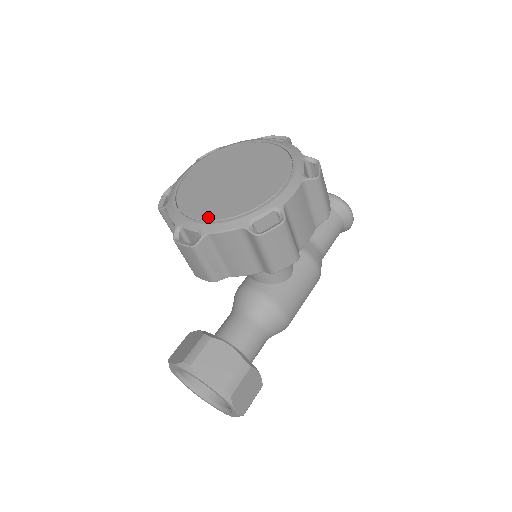
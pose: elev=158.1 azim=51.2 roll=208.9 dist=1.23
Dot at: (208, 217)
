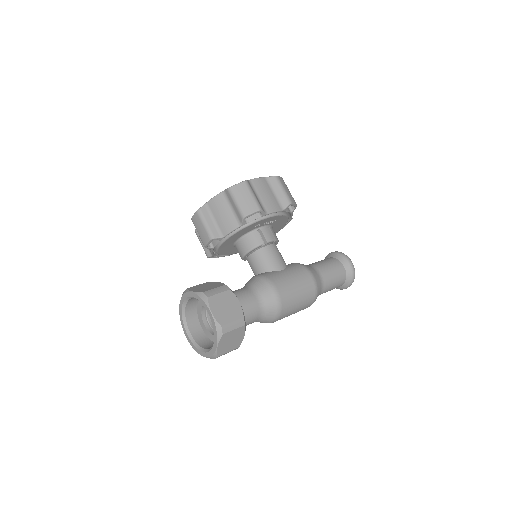
Dot at: occluded
